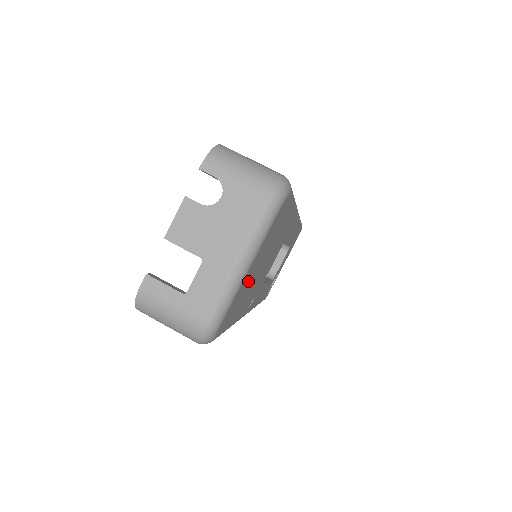
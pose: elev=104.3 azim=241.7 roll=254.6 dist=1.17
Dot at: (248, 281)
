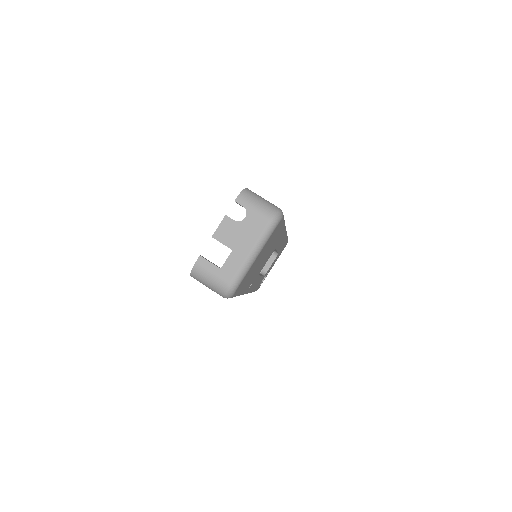
Dot at: (254, 266)
